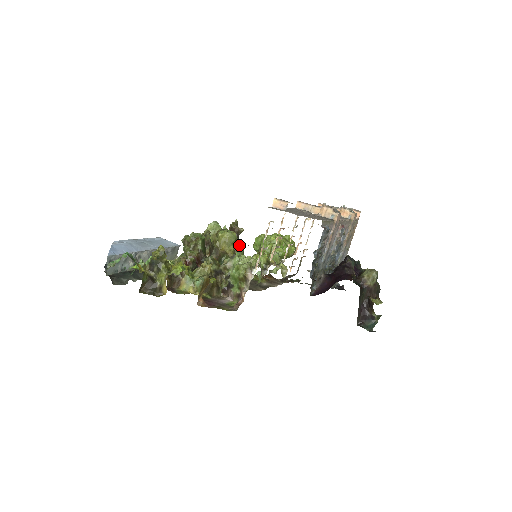
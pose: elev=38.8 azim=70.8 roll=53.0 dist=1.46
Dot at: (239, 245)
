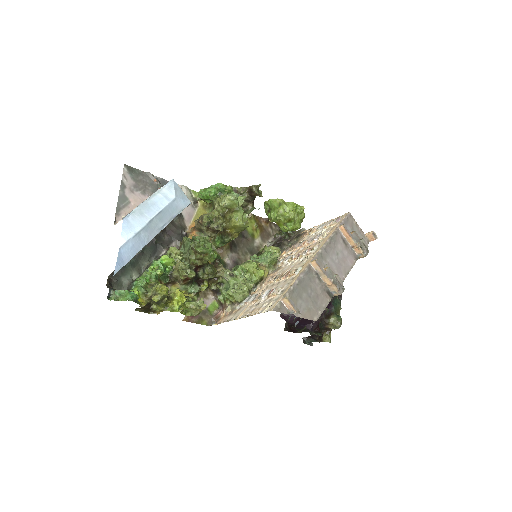
Dot at: (251, 206)
